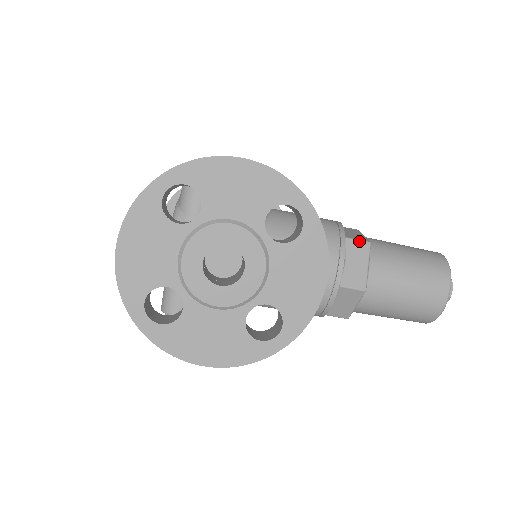
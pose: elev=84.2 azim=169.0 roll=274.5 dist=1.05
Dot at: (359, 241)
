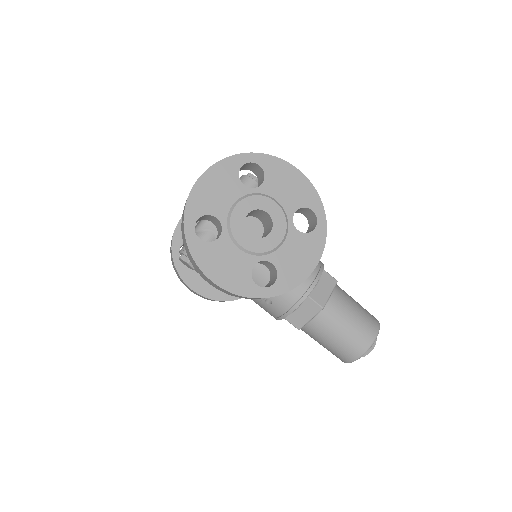
Dot at: (331, 276)
